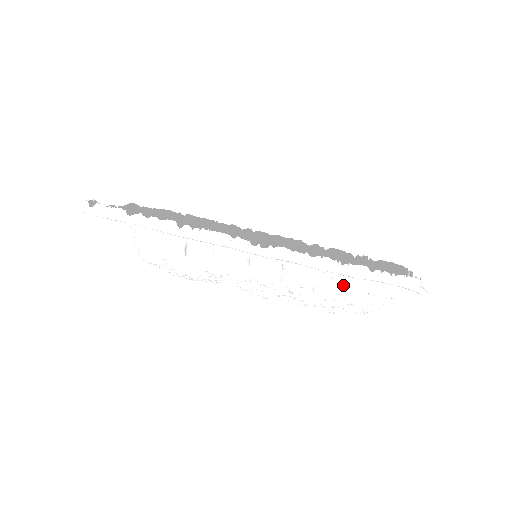
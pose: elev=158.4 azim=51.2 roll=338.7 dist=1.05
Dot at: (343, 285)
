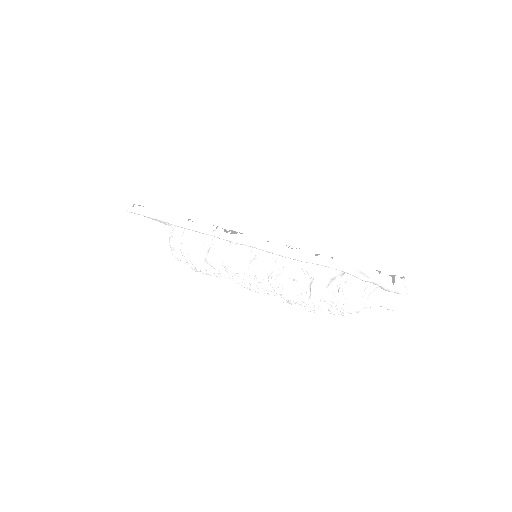
Dot at: (316, 280)
